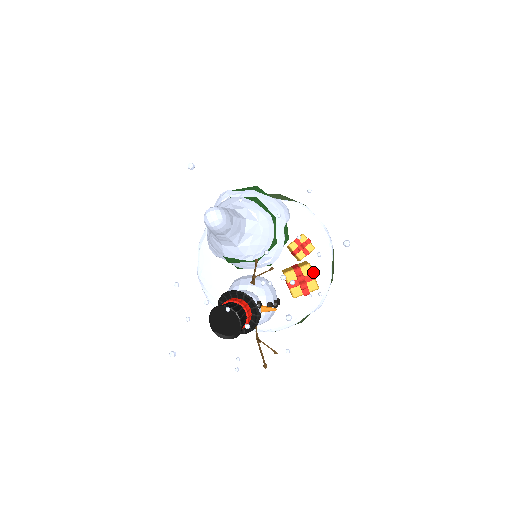
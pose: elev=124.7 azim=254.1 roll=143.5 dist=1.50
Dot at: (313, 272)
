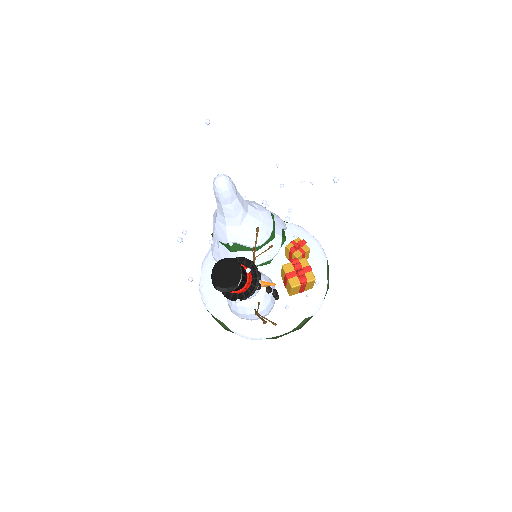
Dot at: occluded
